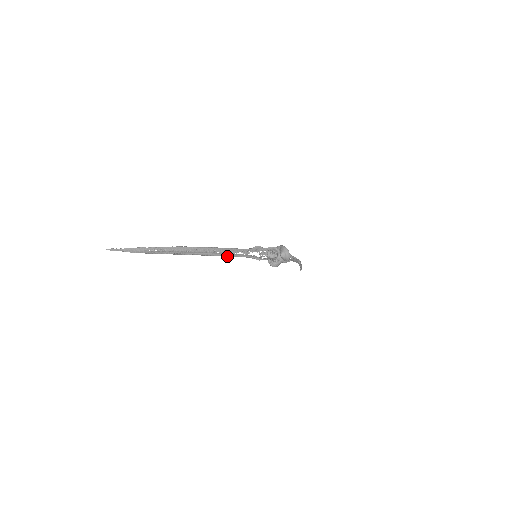
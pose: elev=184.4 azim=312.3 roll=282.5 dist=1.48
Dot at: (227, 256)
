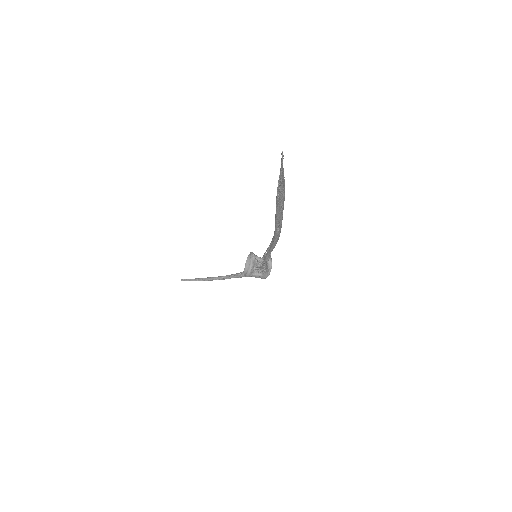
Dot at: (274, 245)
